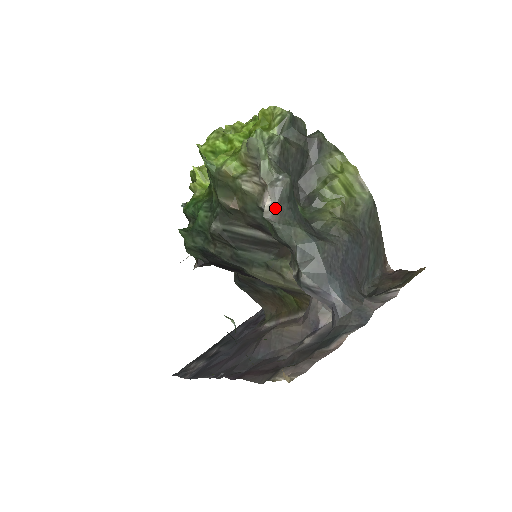
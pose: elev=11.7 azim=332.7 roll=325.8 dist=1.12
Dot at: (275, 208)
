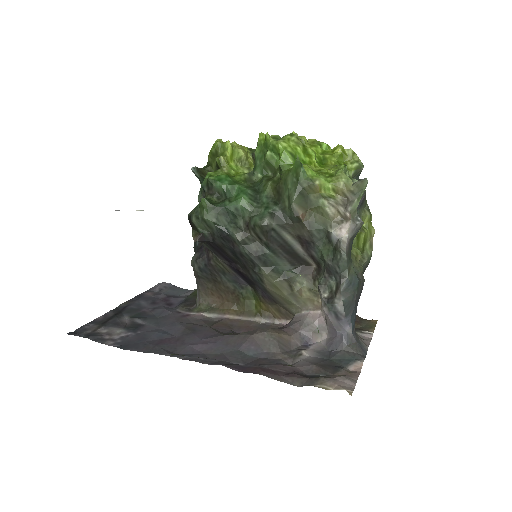
Dot at: (349, 241)
